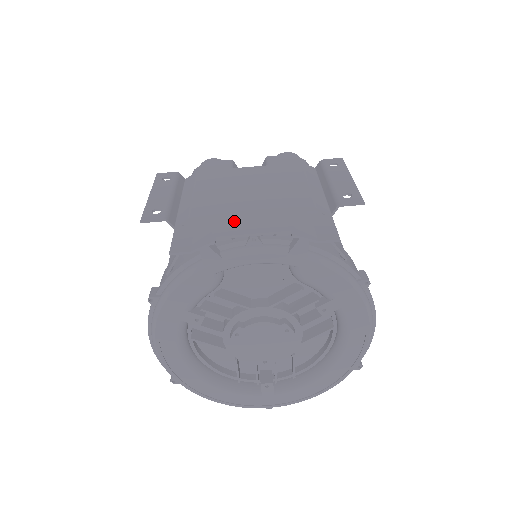
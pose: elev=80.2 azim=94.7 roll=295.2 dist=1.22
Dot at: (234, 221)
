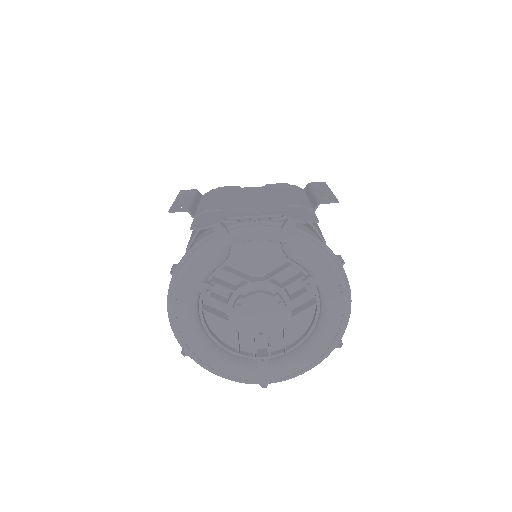
Dot at: (240, 211)
